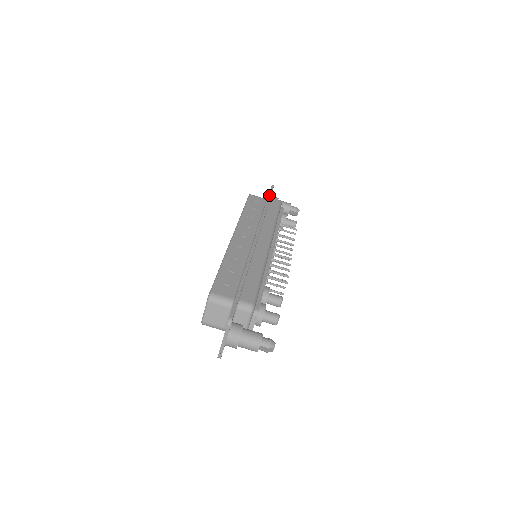
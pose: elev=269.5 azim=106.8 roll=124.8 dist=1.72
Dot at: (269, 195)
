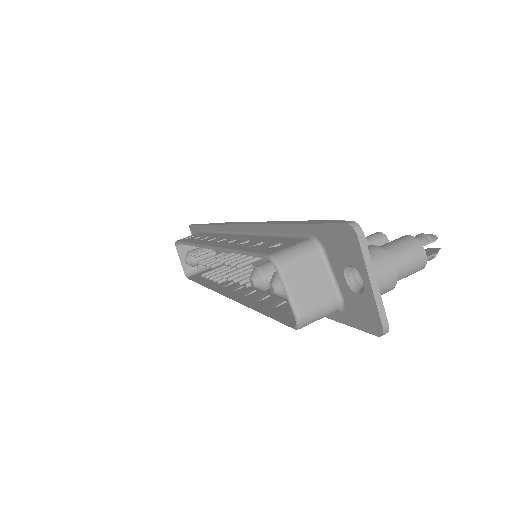
Dot at: (198, 224)
